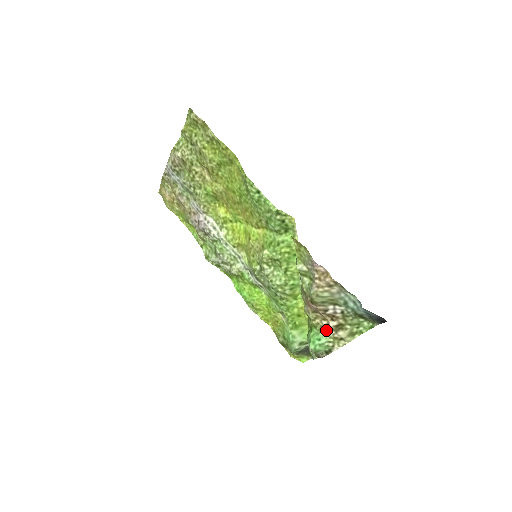
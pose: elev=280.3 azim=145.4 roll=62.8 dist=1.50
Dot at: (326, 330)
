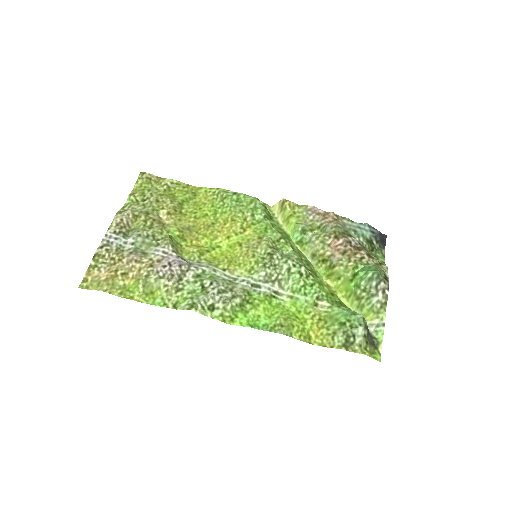
Dot at: (365, 260)
